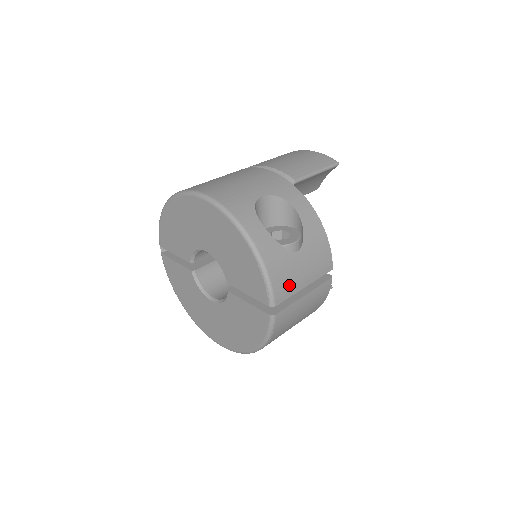
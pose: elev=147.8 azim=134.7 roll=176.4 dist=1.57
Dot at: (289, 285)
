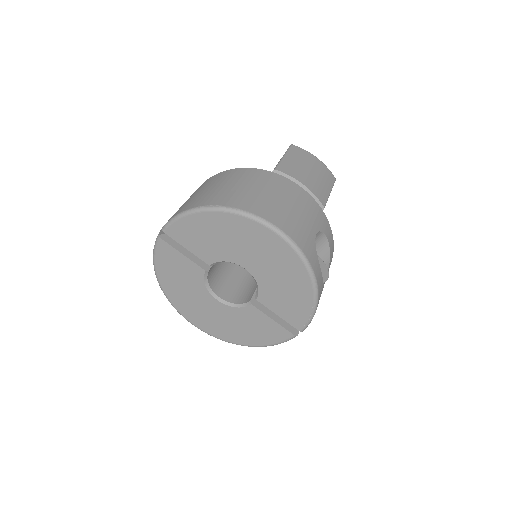
Dot at: occluded
